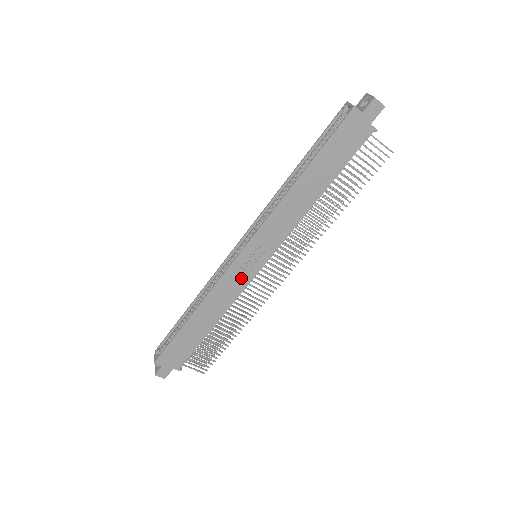
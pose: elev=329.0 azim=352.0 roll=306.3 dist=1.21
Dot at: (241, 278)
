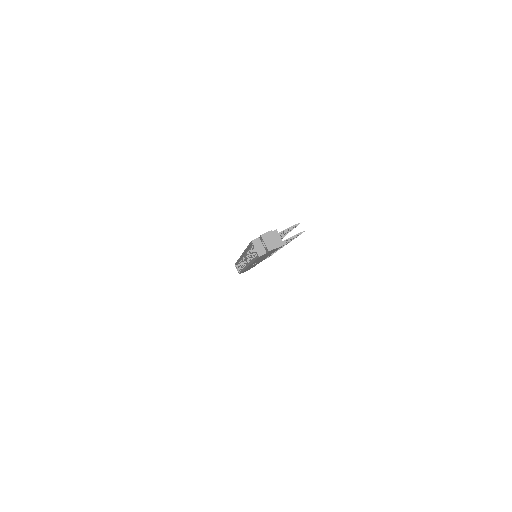
Dot at: occluded
